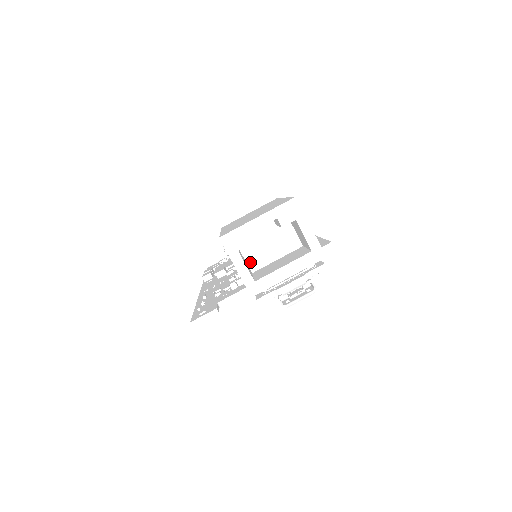
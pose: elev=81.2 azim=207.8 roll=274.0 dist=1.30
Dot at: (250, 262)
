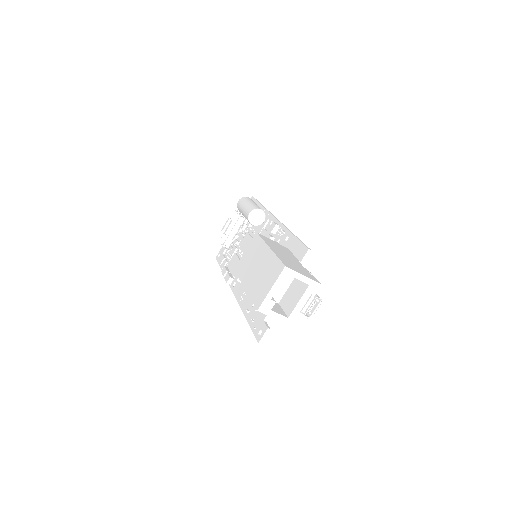
Dot at: (274, 299)
